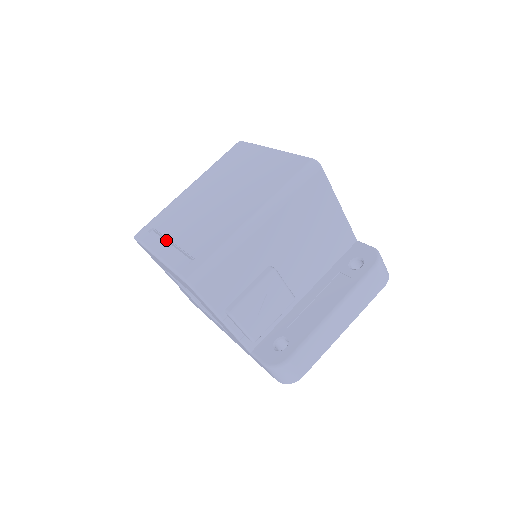
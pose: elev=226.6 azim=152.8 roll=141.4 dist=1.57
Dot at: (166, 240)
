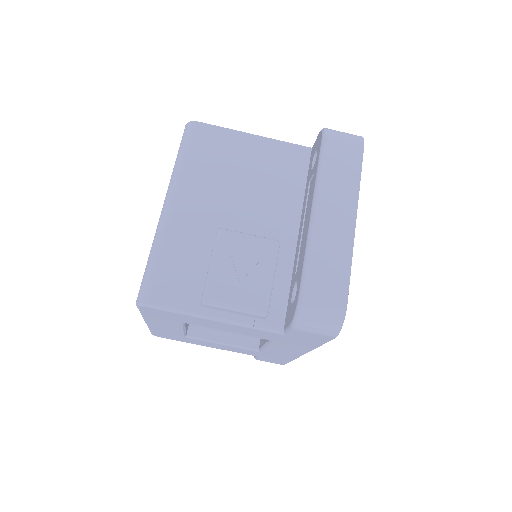
Dot at: occluded
